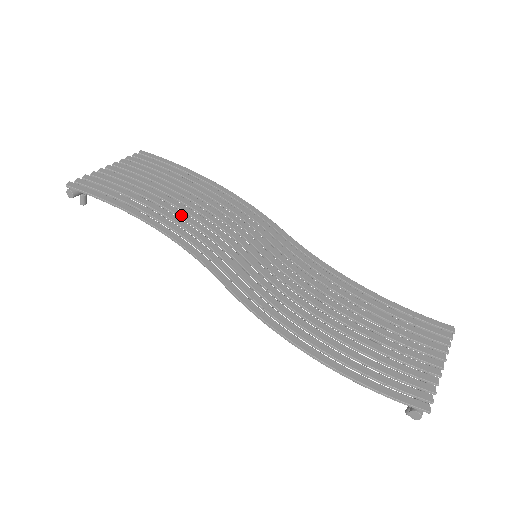
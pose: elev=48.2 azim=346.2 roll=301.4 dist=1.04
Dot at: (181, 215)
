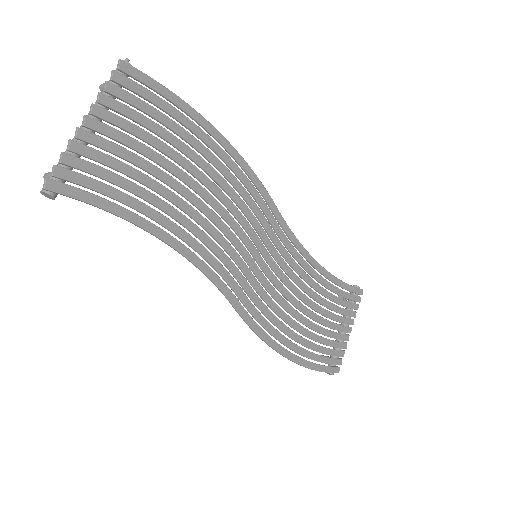
Dot at: (191, 214)
